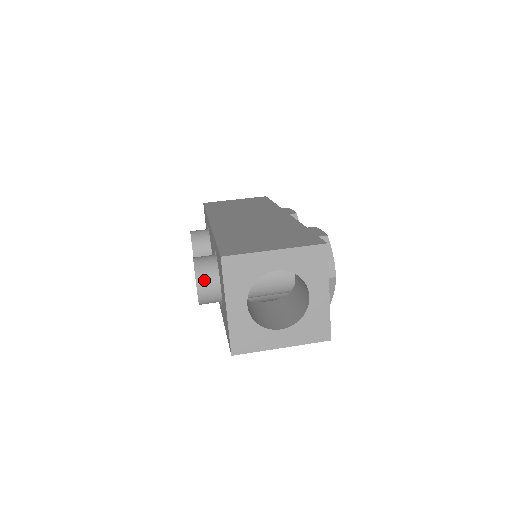
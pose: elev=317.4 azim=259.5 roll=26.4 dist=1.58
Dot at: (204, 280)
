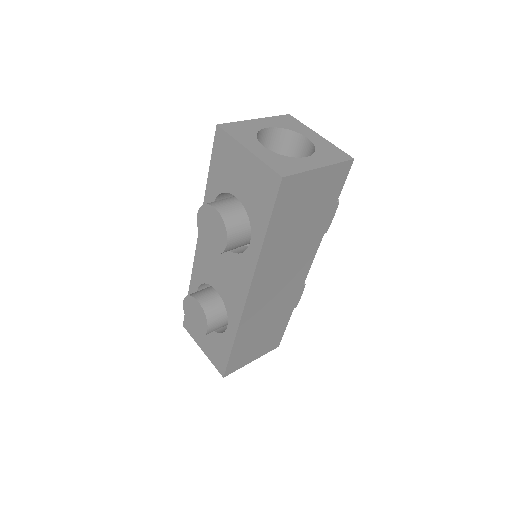
Dot at: (217, 203)
